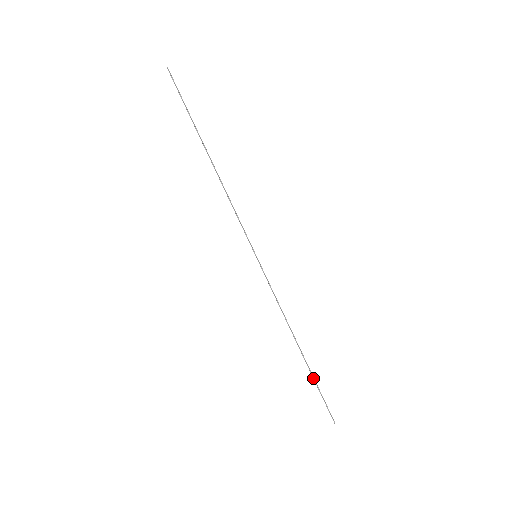
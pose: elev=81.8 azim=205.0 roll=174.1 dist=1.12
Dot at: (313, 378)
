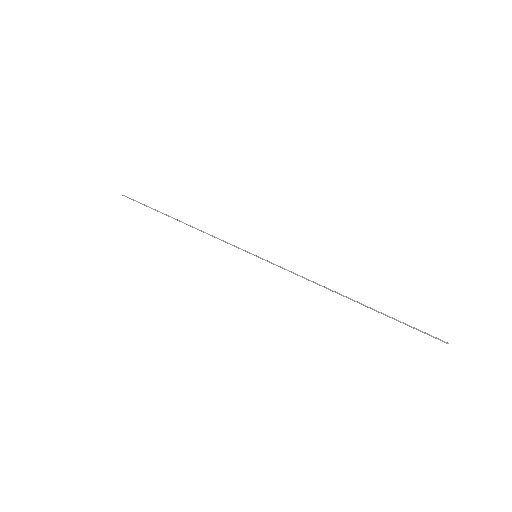
Dot at: (385, 315)
